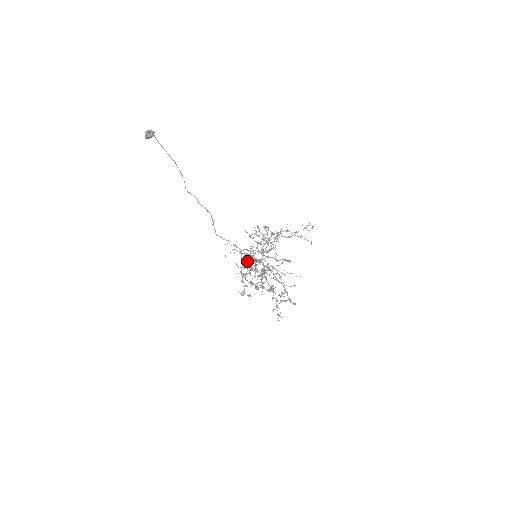
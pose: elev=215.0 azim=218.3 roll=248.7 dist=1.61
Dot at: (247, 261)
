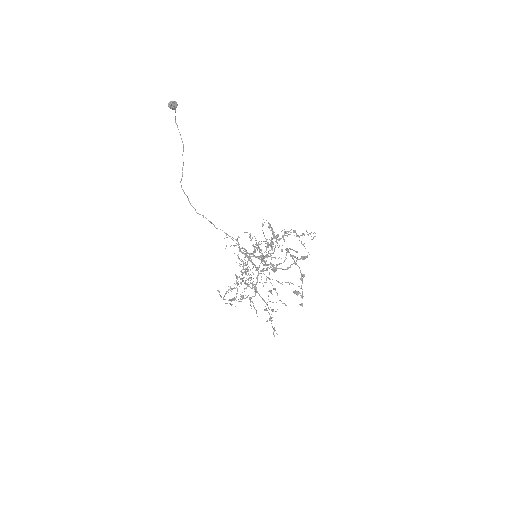
Dot at: (240, 266)
